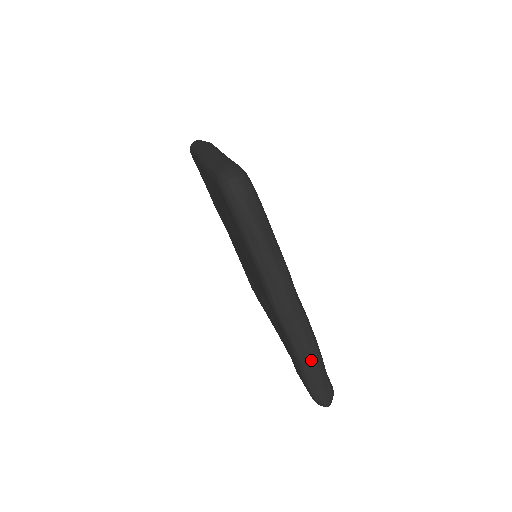
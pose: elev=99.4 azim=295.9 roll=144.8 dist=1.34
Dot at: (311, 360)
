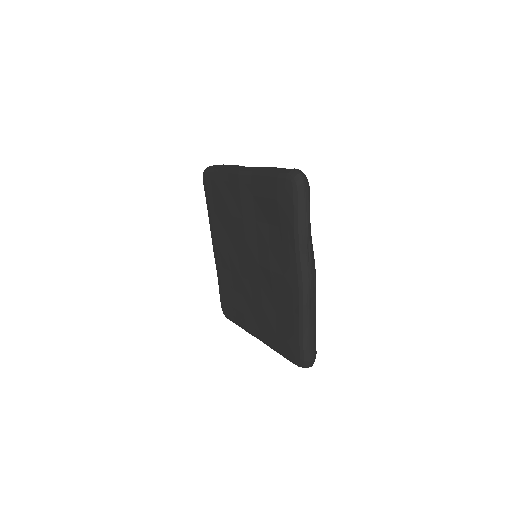
Dot at: occluded
